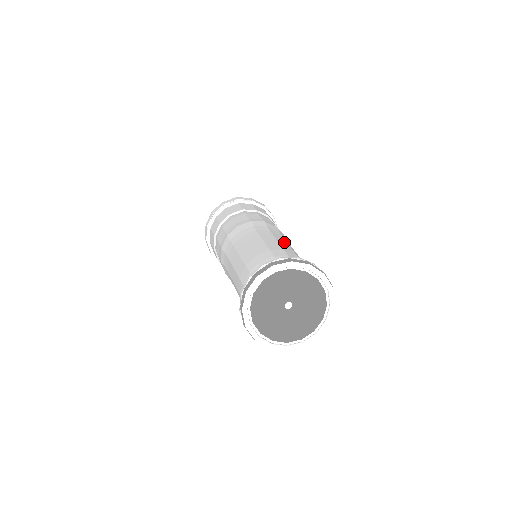
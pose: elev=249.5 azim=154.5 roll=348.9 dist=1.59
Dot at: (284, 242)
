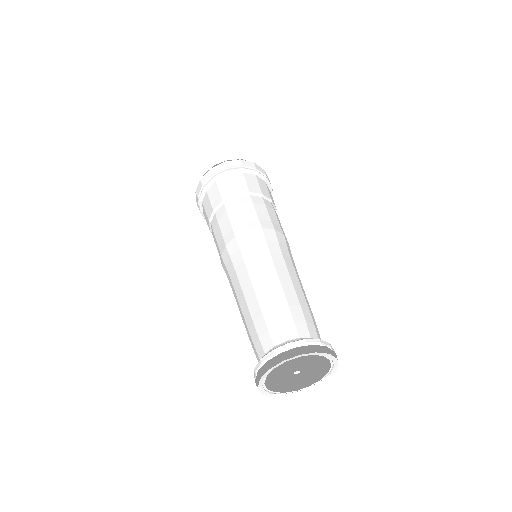
Dot at: (296, 278)
